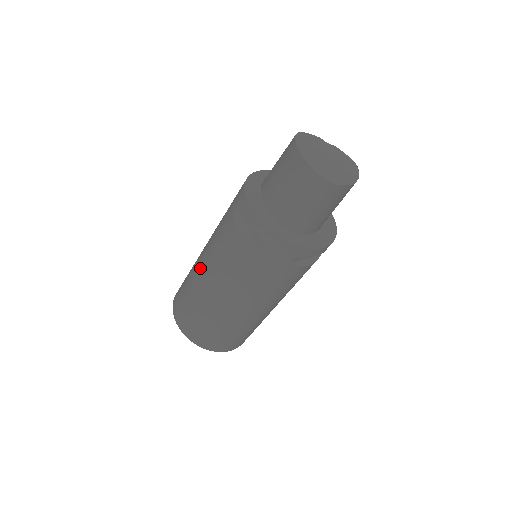
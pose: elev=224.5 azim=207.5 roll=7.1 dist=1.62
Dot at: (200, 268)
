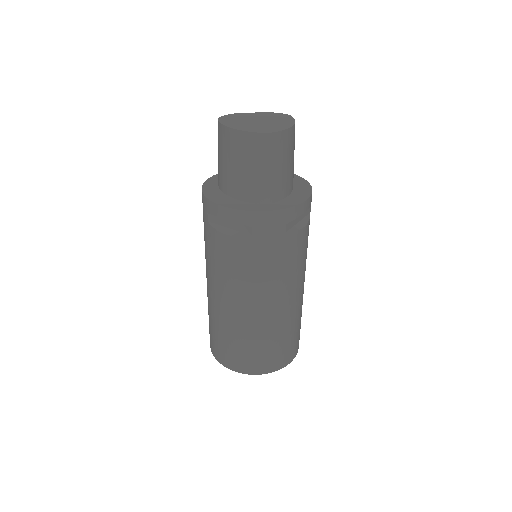
Dot at: (213, 297)
